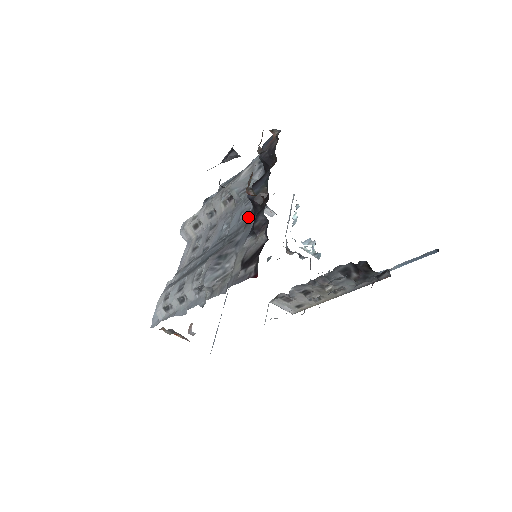
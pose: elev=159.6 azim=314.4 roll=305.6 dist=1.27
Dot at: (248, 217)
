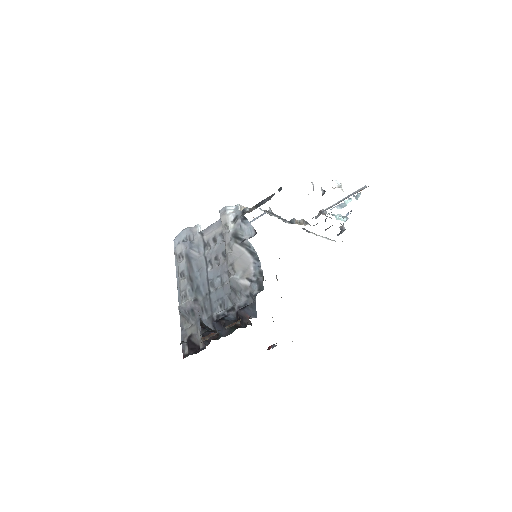
Dot at: (215, 315)
